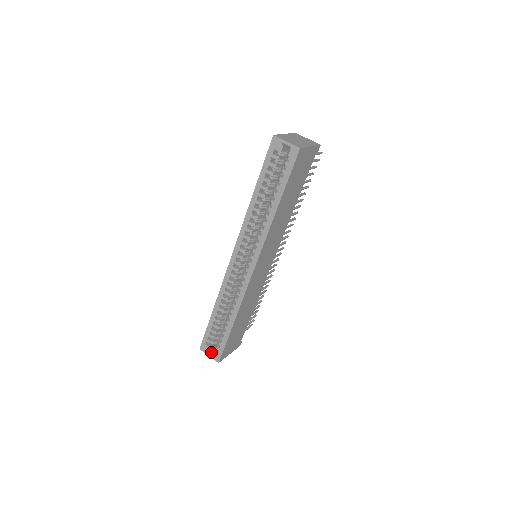
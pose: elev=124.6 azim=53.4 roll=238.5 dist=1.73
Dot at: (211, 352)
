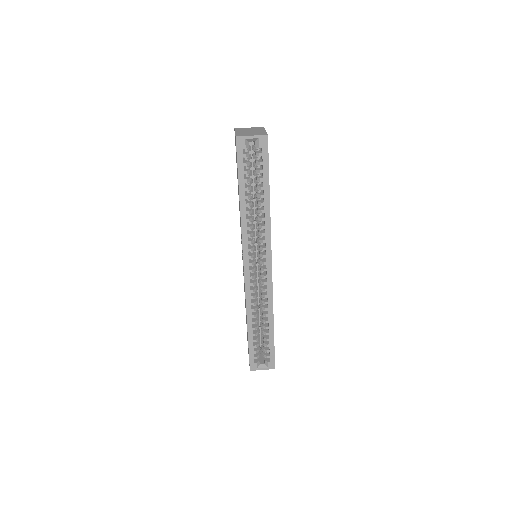
Dot at: (262, 365)
